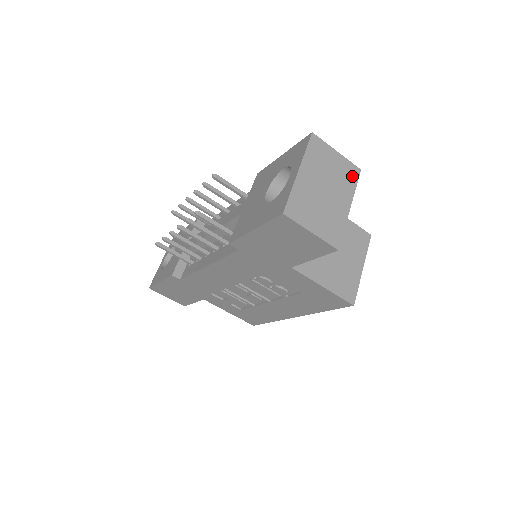
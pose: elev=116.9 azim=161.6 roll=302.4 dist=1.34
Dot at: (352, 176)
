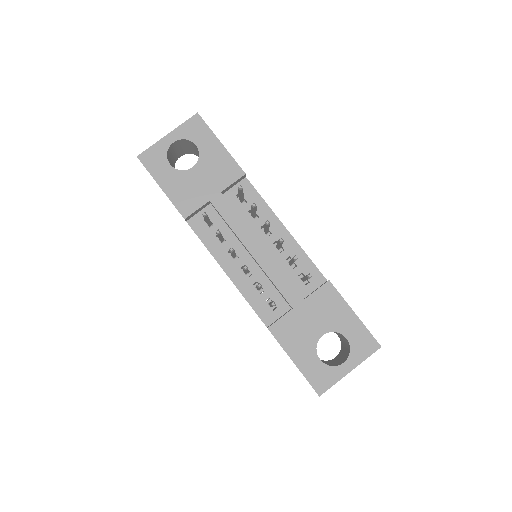
Dot at: occluded
